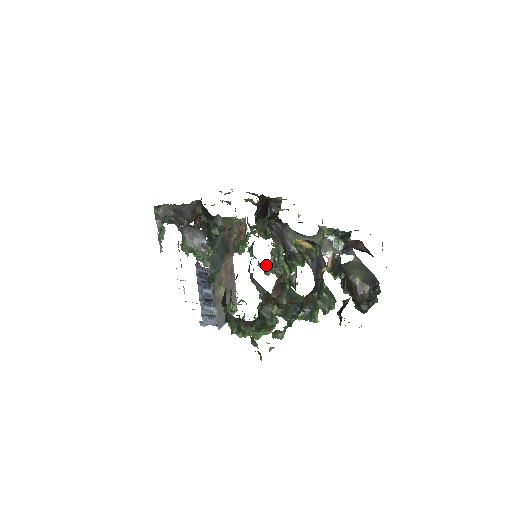
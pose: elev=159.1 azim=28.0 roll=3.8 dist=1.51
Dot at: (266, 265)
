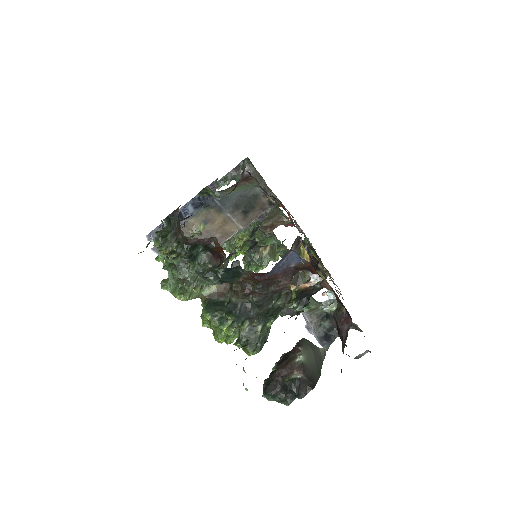
Dot at: occluded
